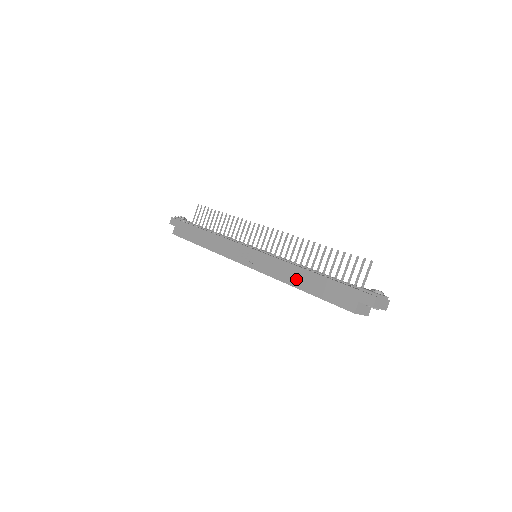
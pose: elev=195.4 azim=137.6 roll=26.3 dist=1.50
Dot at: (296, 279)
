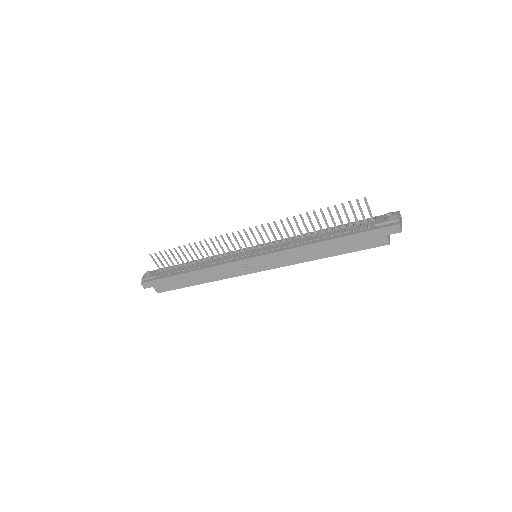
Dot at: (317, 253)
